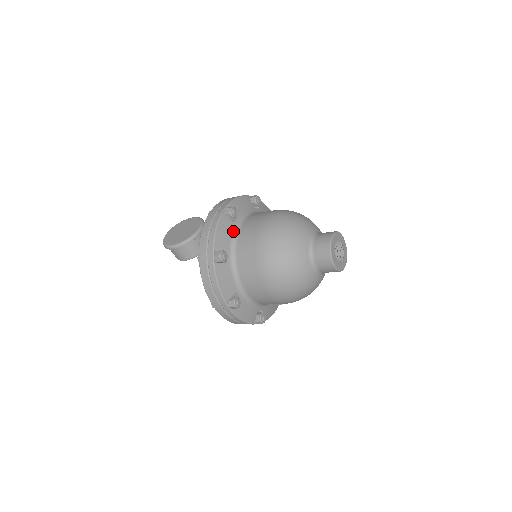
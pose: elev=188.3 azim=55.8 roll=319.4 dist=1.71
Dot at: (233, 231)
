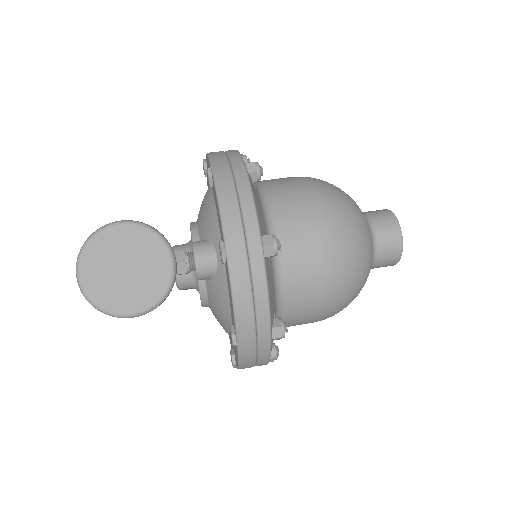
Dot at: (273, 273)
